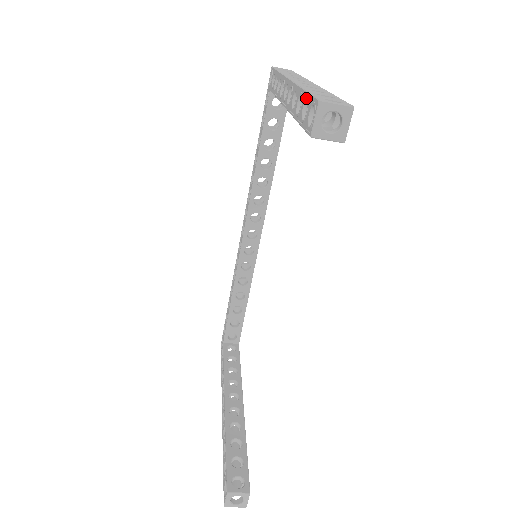
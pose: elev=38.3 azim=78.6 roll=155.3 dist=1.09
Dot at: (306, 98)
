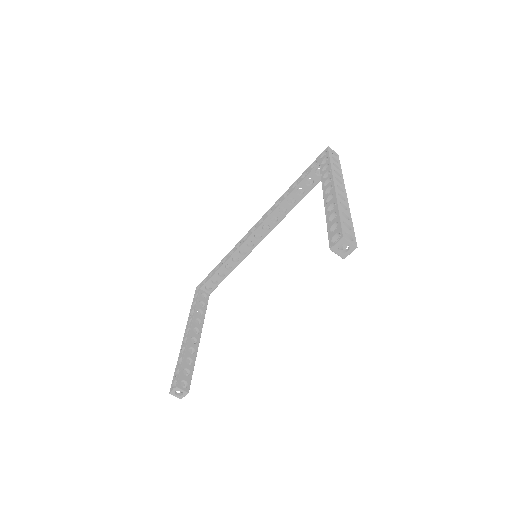
Dot at: (338, 222)
